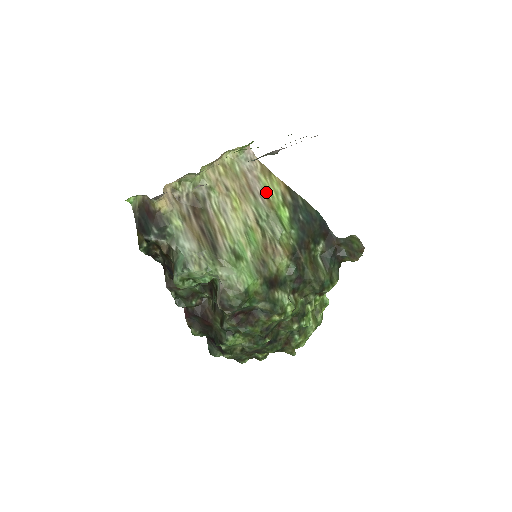
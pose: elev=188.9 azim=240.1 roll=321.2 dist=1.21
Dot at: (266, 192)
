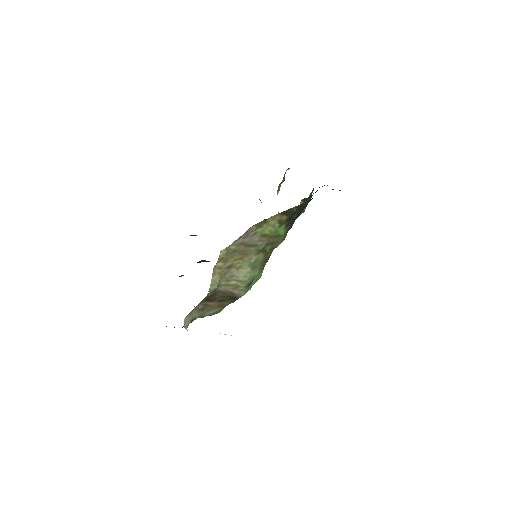
Dot at: (264, 234)
